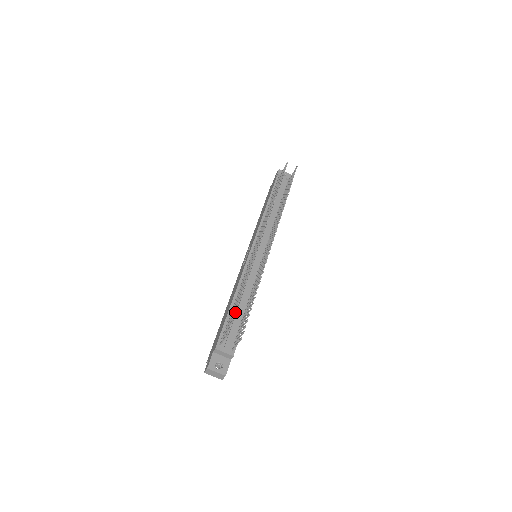
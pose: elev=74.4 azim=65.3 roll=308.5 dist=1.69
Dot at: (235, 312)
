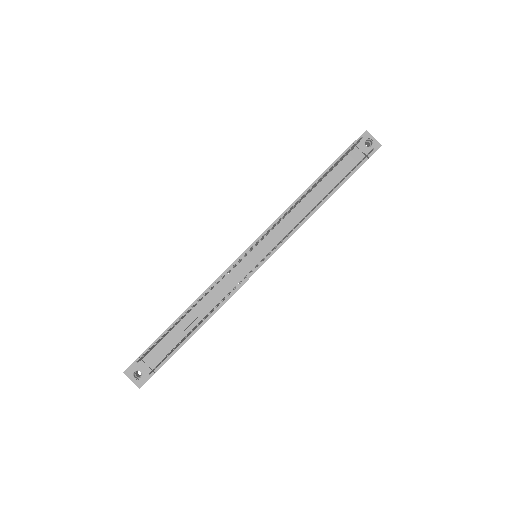
Dot at: (183, 324)
